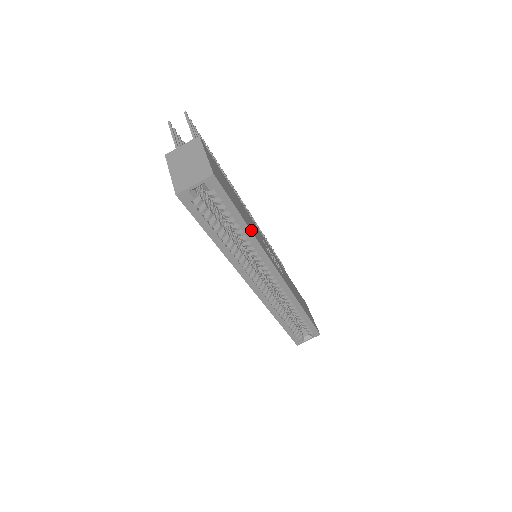
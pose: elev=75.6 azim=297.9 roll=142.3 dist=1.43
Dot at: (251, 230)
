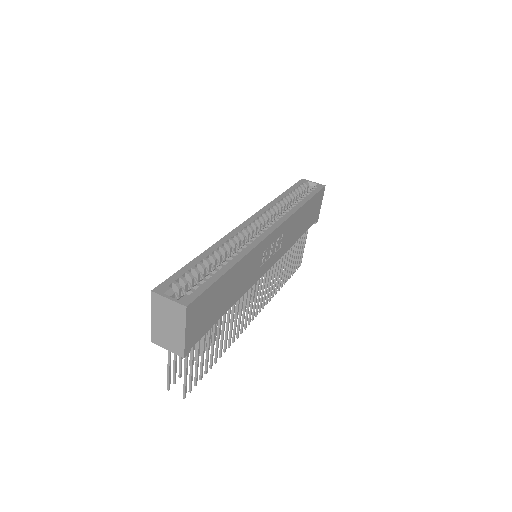
Dot at: (303, 206)
